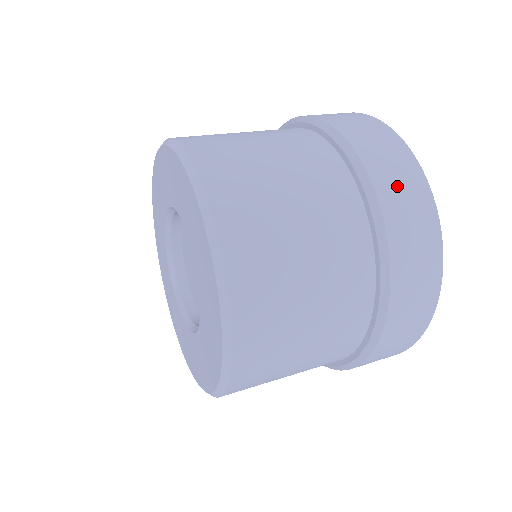
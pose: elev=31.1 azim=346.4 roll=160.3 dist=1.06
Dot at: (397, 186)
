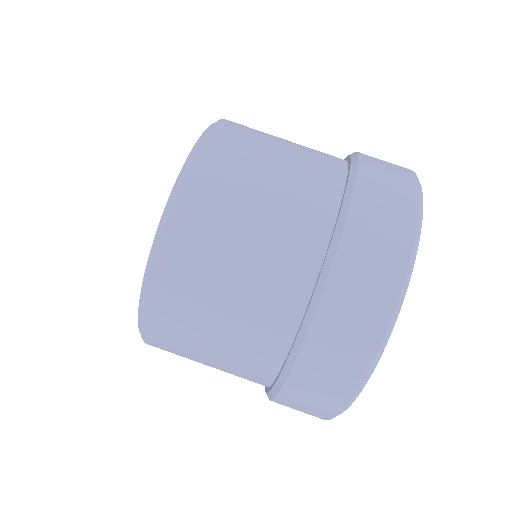
Dot at: (382, 162)
